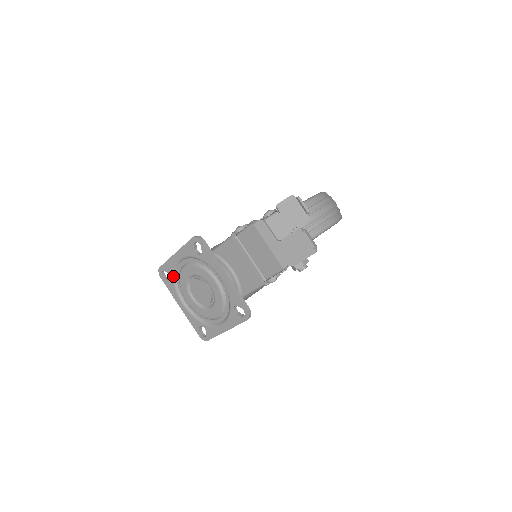
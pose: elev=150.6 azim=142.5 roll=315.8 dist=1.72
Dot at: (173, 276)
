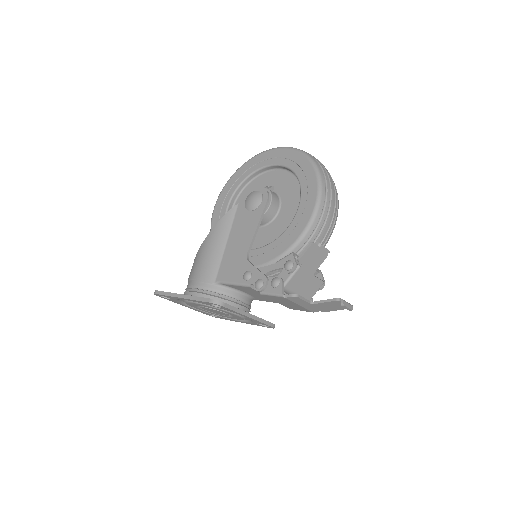
Dot at: (176, 300)
